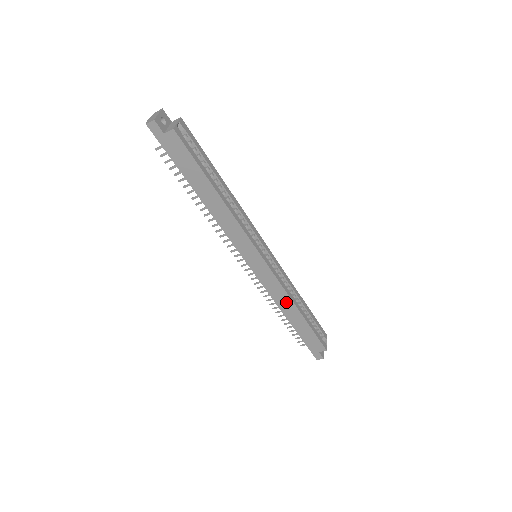
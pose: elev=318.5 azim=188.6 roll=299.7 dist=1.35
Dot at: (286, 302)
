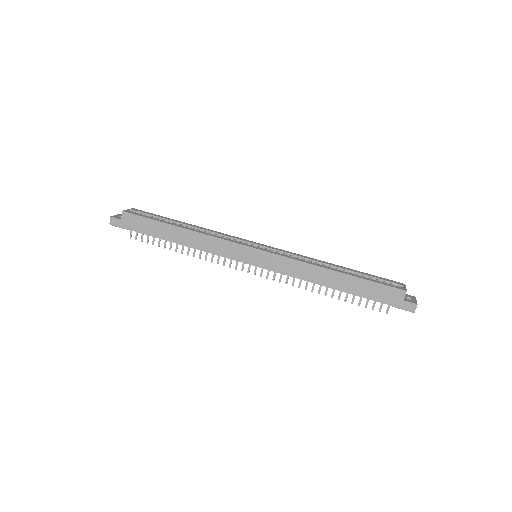
Dot at: (313, 272)
